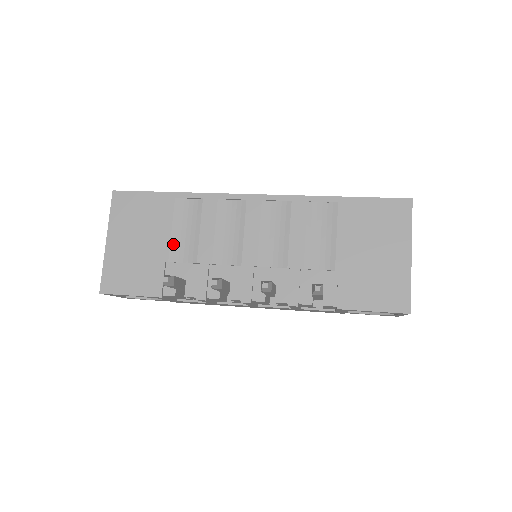
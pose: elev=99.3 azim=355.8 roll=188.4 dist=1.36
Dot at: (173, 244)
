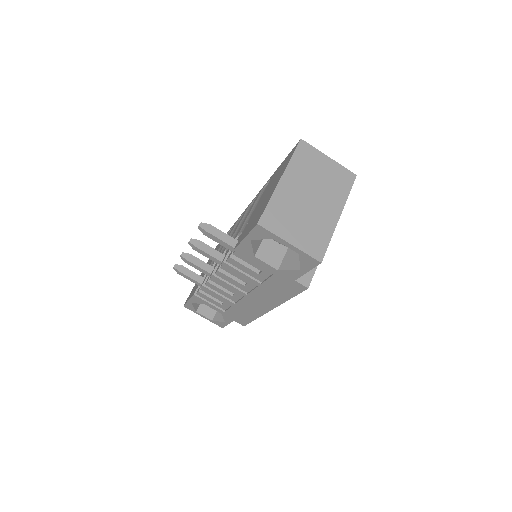
Dot at: occluded
